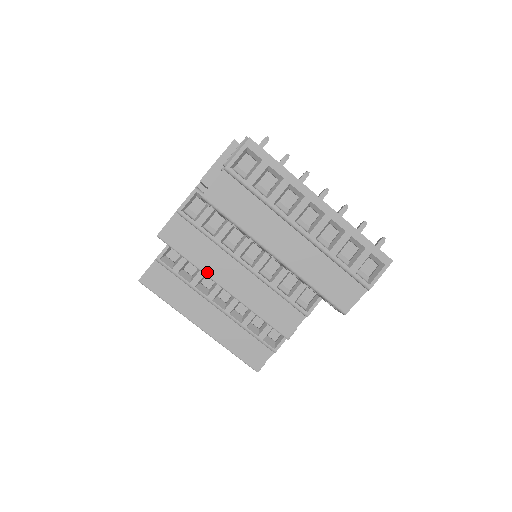
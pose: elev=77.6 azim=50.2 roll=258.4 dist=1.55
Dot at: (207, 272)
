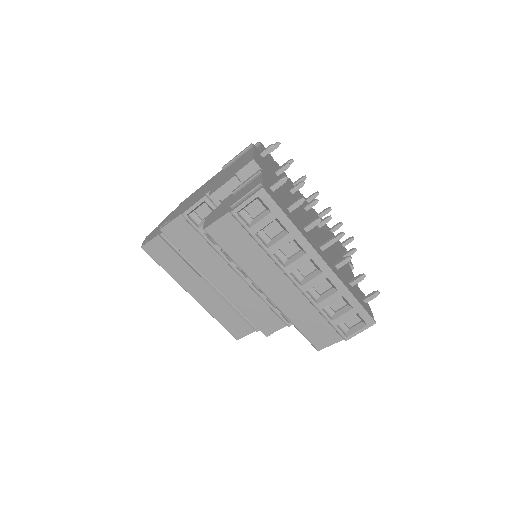
Dot at: (203, 270)
